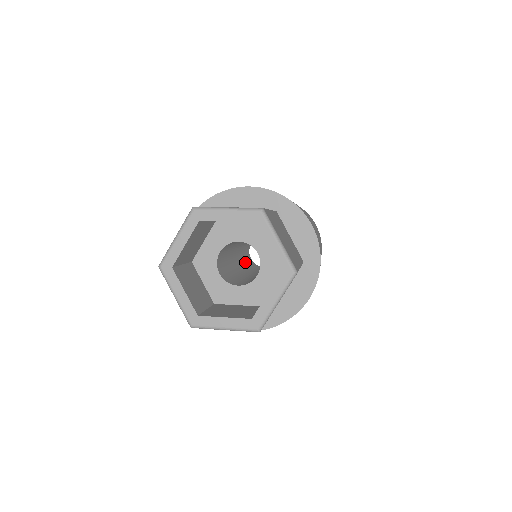
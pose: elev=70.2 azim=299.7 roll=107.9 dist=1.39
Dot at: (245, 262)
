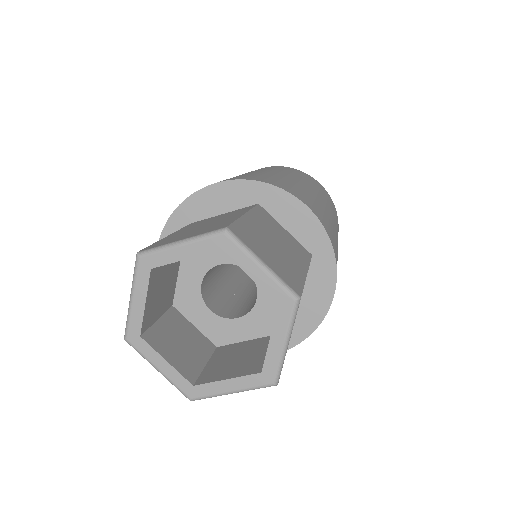
Dot at: occluded
